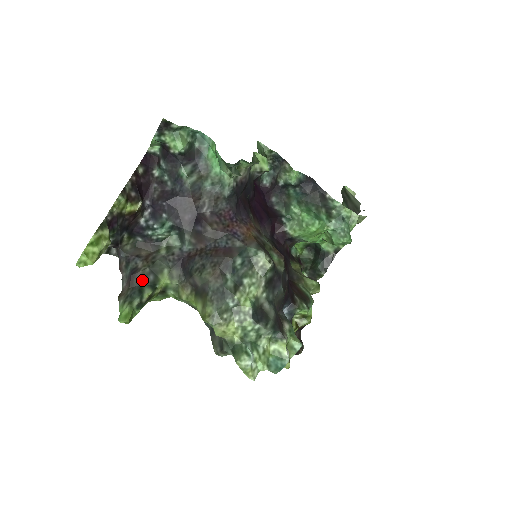
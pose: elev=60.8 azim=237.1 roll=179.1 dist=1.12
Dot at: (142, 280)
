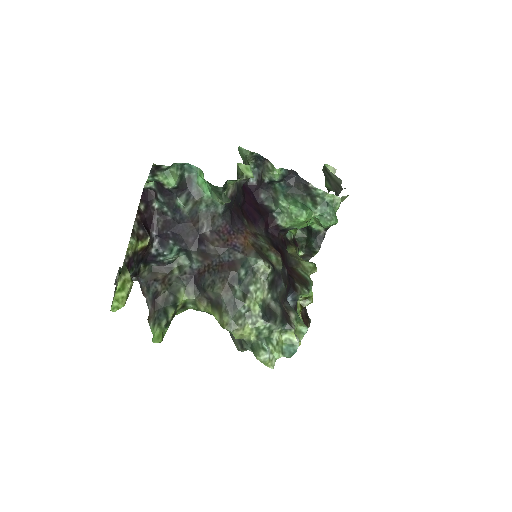
Dot at: (164, 302)
